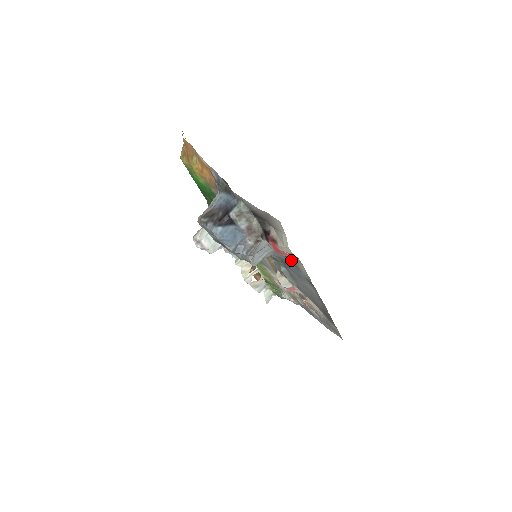
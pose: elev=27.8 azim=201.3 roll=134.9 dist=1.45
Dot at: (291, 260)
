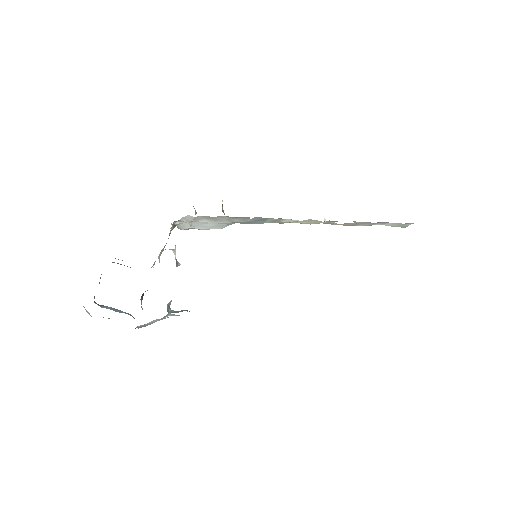
Dot at: occluded
